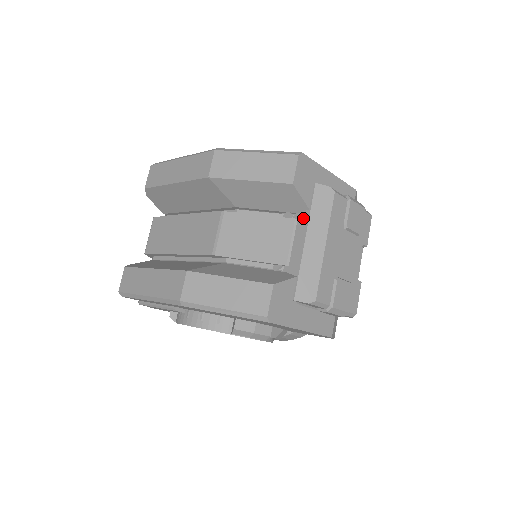
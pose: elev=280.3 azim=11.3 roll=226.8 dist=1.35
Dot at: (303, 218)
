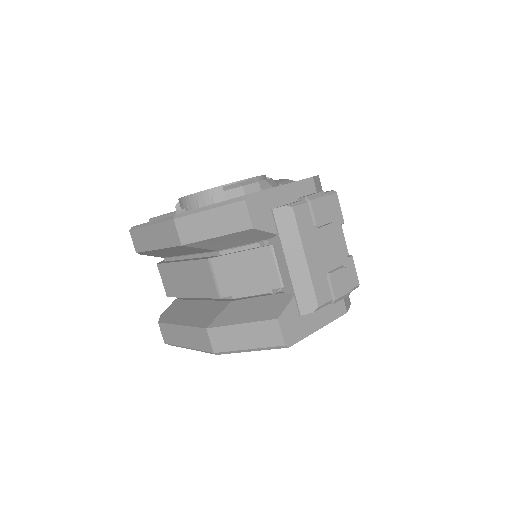
Dot at: (276, 243)
